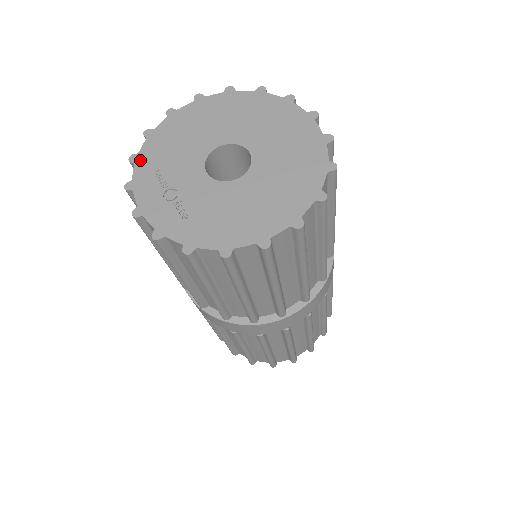
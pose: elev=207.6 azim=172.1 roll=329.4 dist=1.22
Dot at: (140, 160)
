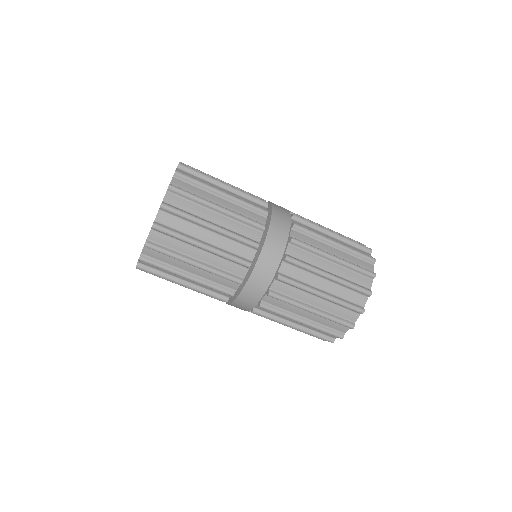
Dot at: occluded
